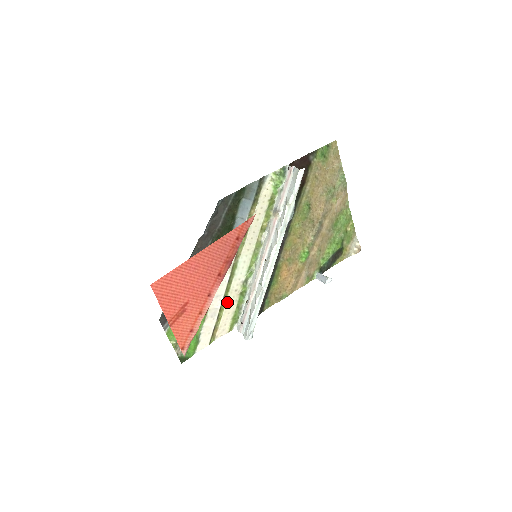
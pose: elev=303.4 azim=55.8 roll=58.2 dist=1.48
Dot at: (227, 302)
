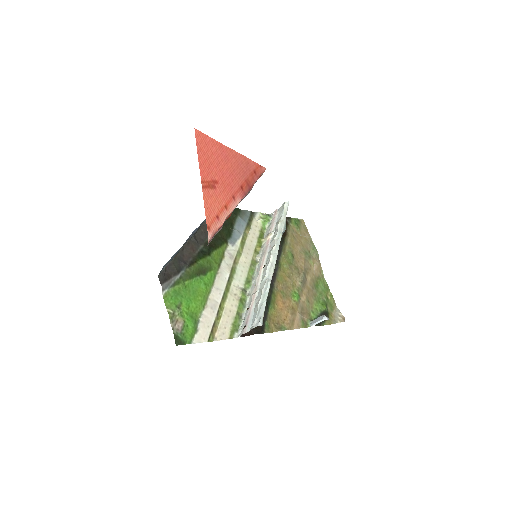
Dot at: (227, 303)
